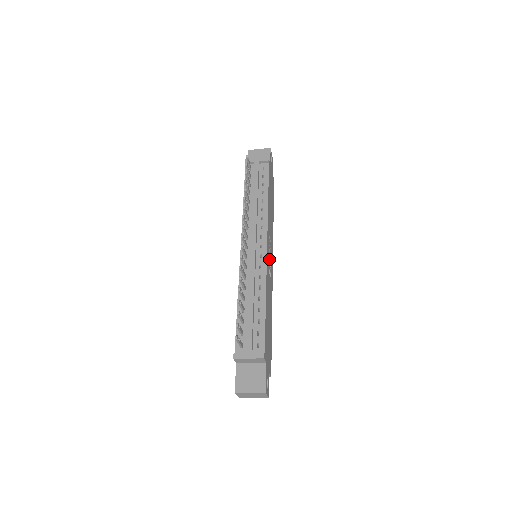
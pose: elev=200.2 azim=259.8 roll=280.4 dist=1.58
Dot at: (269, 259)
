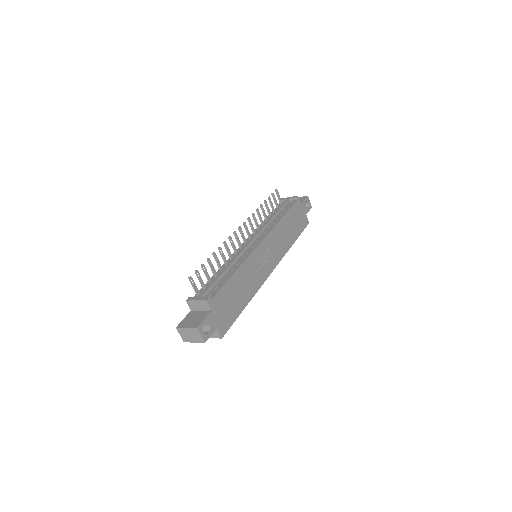
Dot at: (264, 257)
